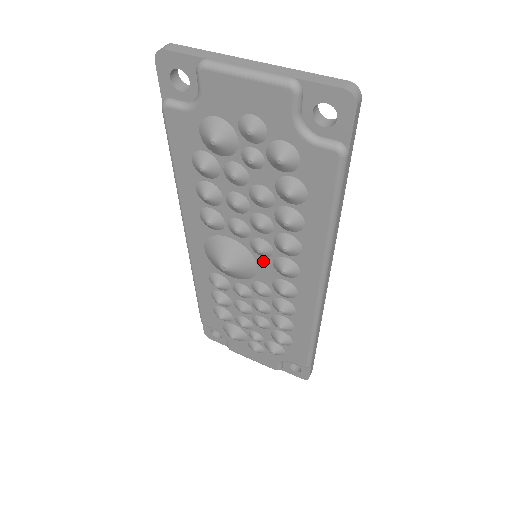
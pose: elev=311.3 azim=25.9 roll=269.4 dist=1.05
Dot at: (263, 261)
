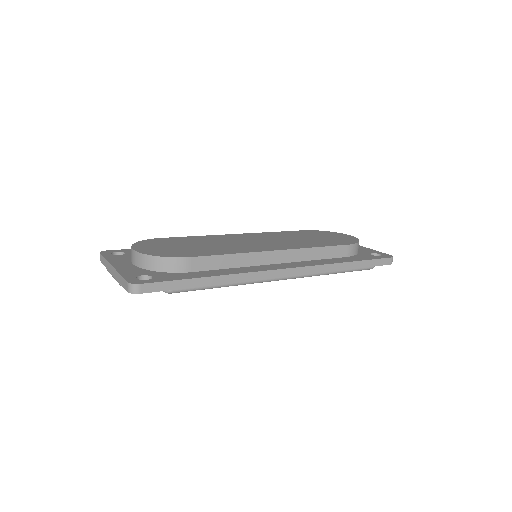
Dot at: occluded
